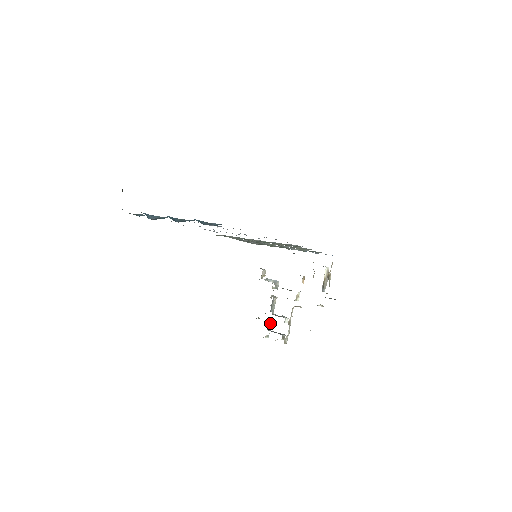
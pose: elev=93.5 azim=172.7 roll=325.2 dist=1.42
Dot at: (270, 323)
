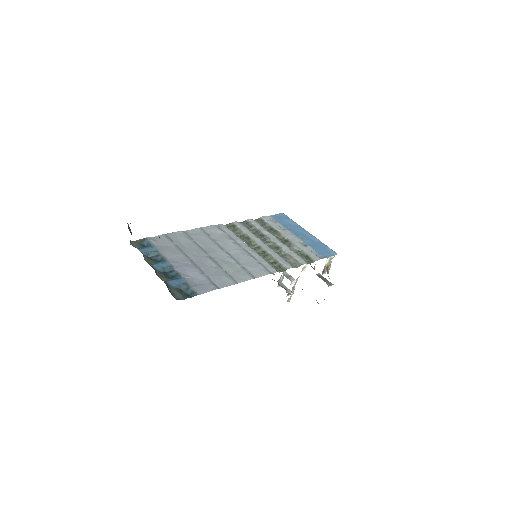
Dot at: (282, 276)
